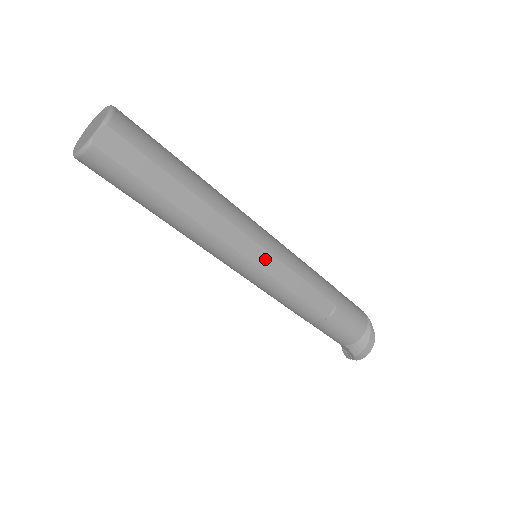
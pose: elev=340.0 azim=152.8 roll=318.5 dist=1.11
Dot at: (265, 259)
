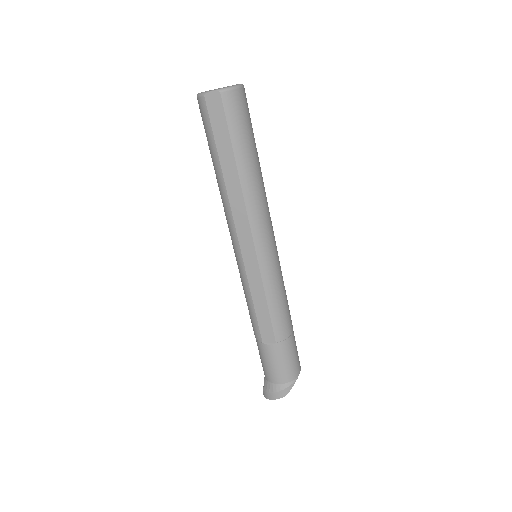
Dot at: (252, 261)
